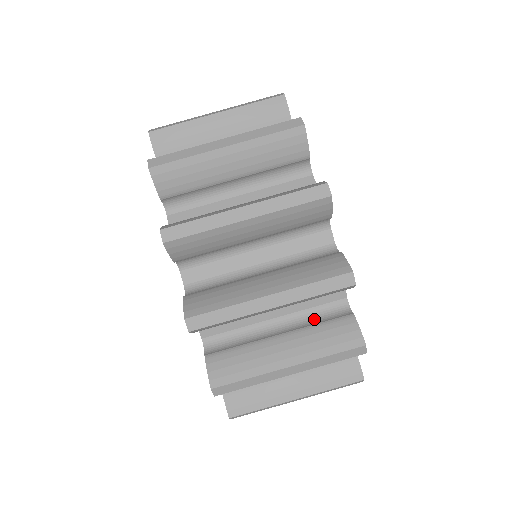
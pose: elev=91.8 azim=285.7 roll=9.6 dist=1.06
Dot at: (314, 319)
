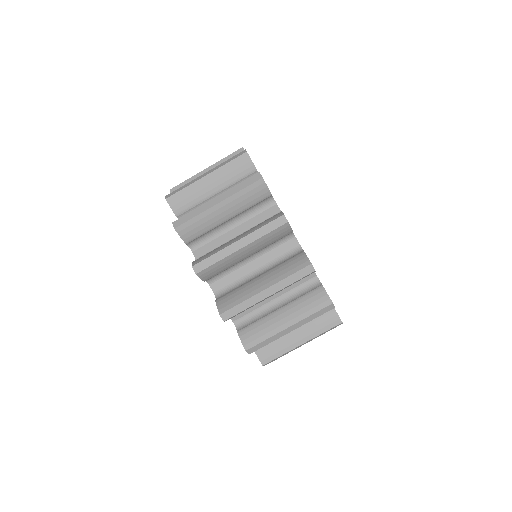
Dot at: (299, 294)
